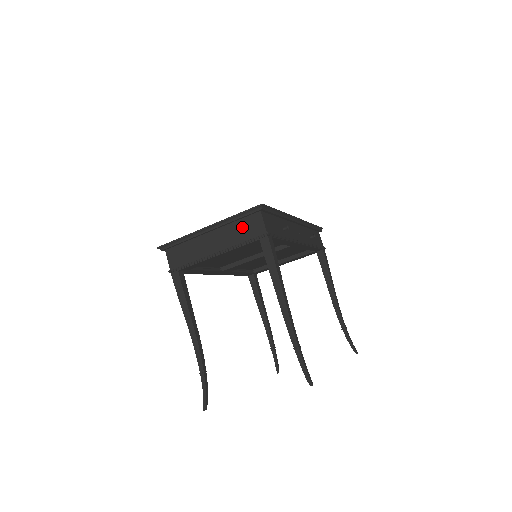
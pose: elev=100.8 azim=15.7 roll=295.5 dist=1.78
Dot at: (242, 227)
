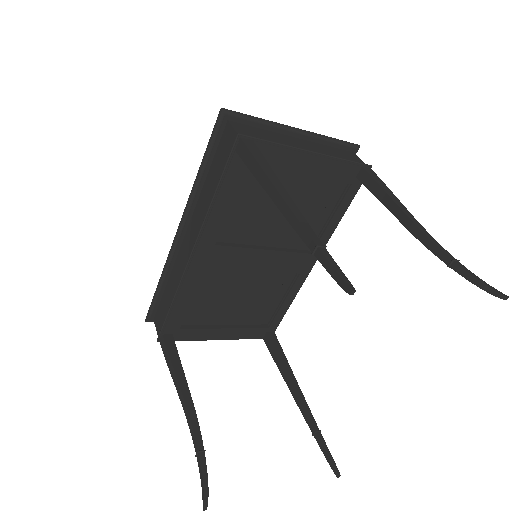
Dot at: (337, 152)
